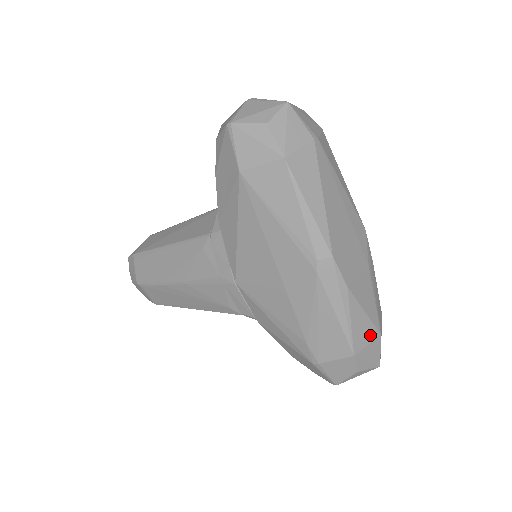
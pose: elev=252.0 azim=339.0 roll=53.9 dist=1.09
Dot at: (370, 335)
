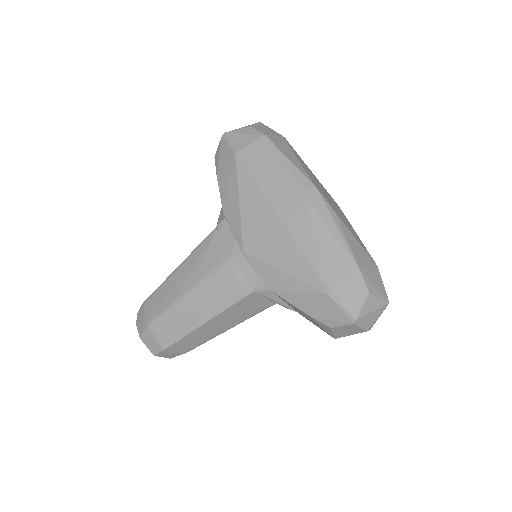
Dot at: (368, 261)
